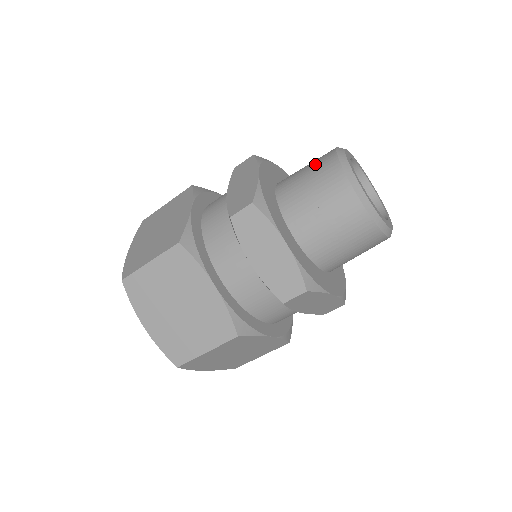
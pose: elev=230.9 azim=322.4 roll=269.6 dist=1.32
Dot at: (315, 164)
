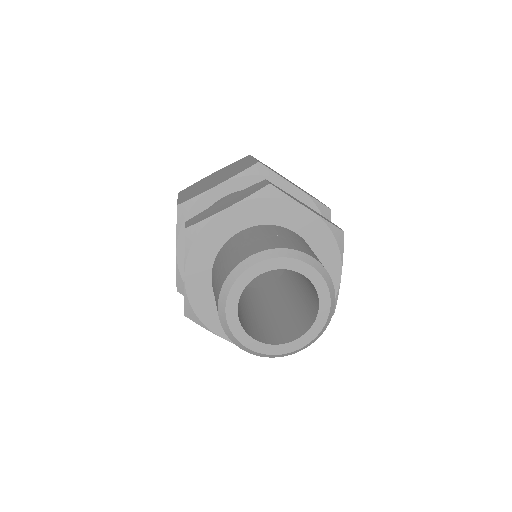
Dot at: (215, 289)
